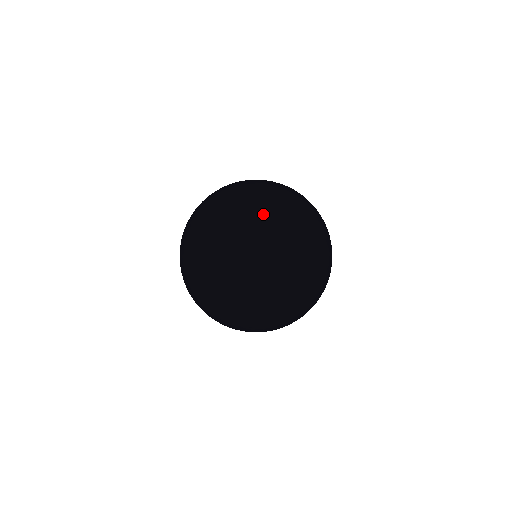
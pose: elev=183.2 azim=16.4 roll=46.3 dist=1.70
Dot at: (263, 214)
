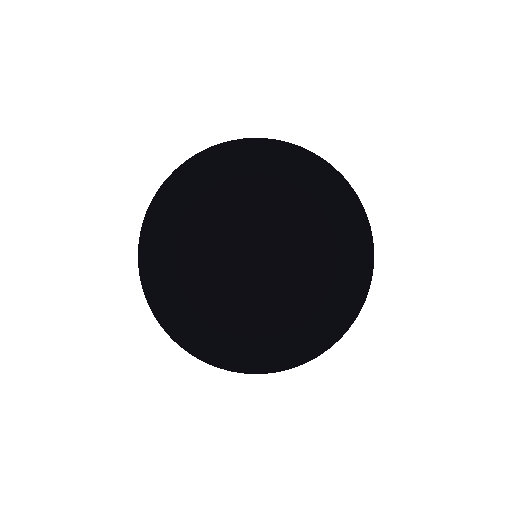
Dot at: occluded
